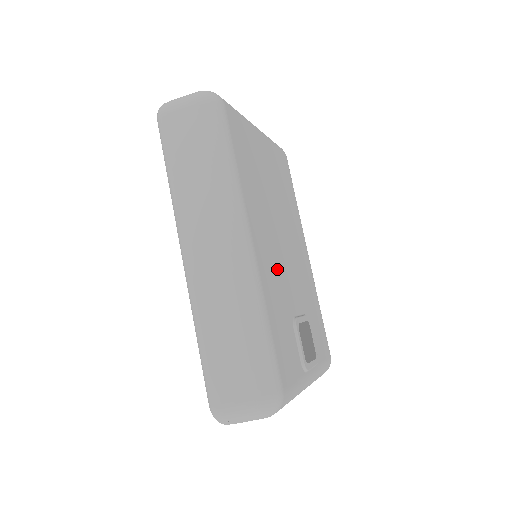
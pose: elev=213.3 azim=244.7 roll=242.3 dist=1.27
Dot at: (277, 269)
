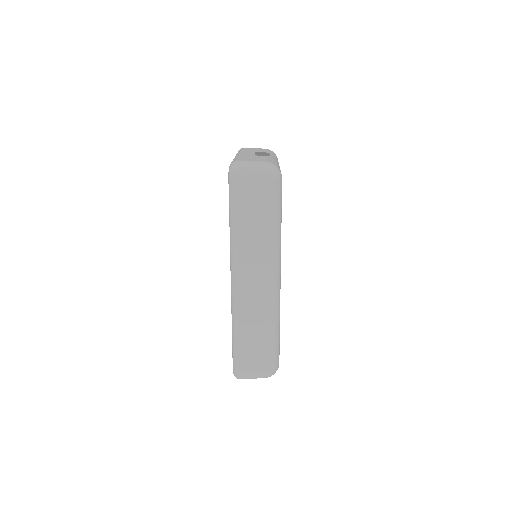
Dot at: occluded
